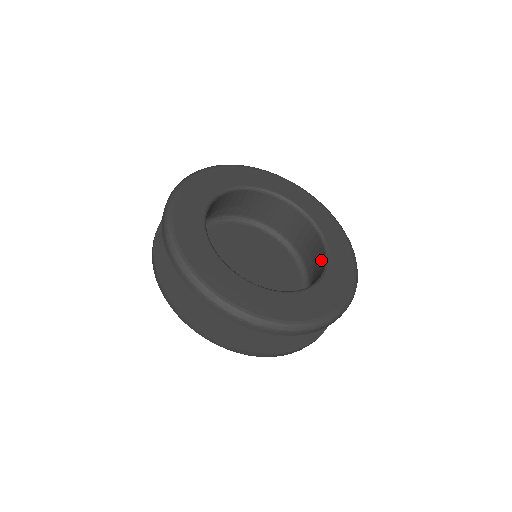
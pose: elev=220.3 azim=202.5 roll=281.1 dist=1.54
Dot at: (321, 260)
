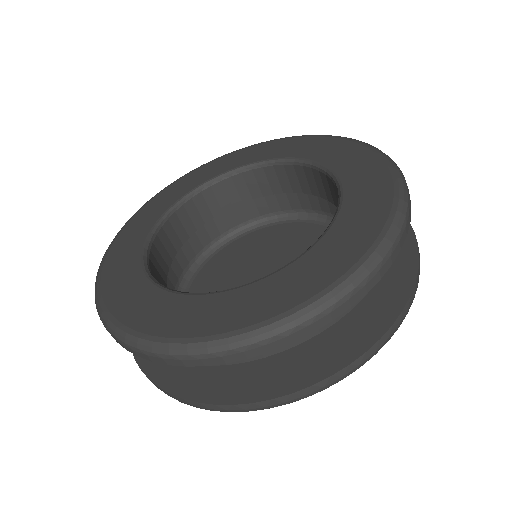
Dot at: (319, 179)
